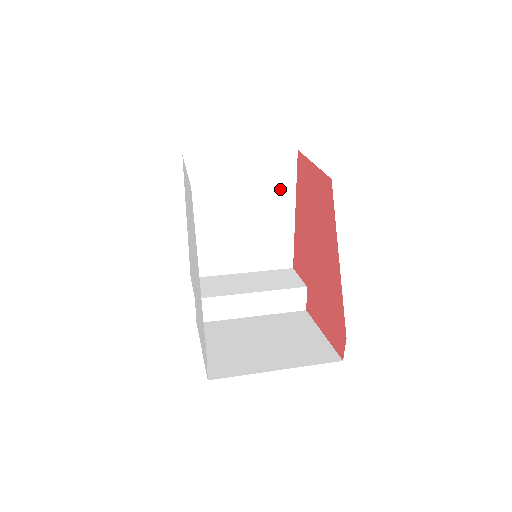
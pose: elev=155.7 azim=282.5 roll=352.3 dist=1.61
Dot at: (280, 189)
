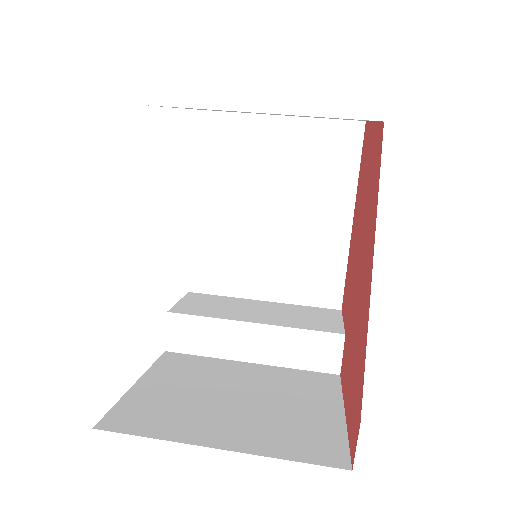
Dot at: (332, 180)
